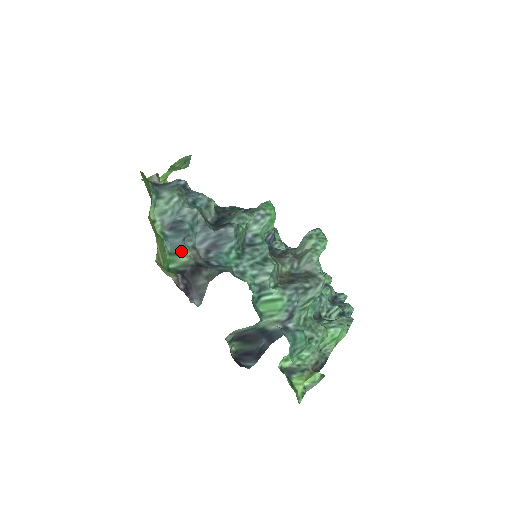
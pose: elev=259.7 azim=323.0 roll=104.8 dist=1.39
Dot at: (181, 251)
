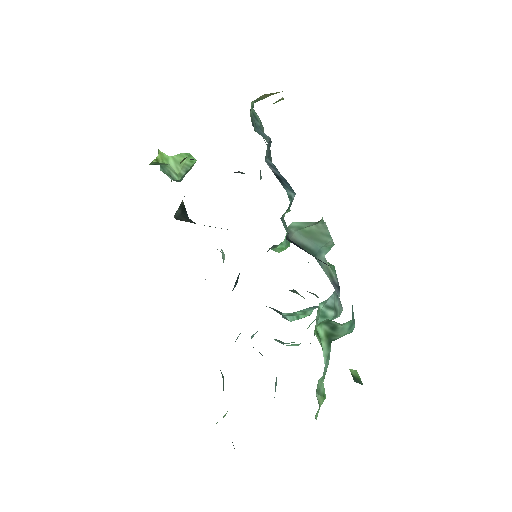
Dot at: (267, 140)
